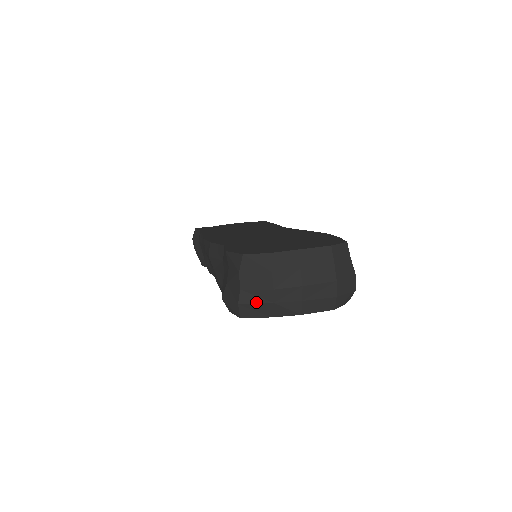
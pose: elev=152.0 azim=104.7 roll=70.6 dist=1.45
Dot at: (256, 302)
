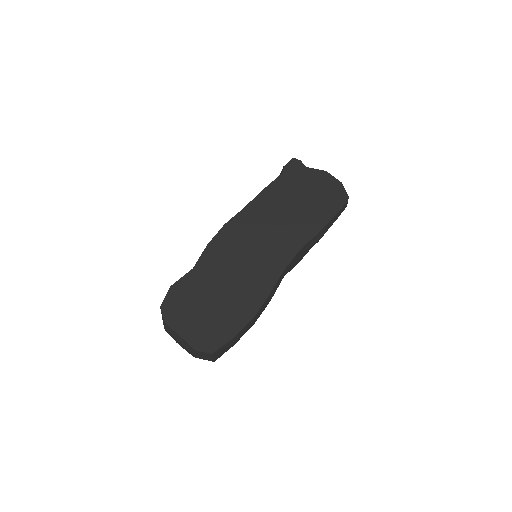
Dot at: occluded
